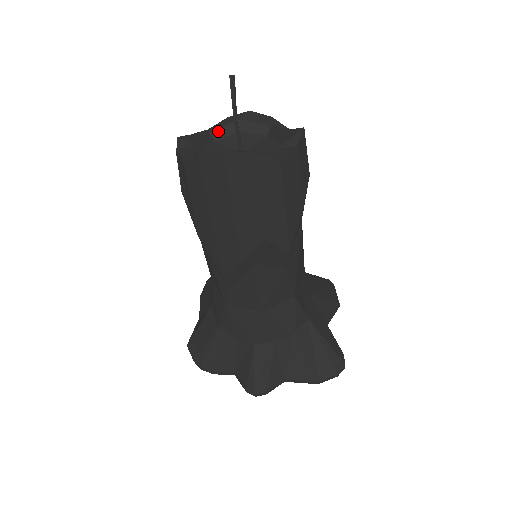
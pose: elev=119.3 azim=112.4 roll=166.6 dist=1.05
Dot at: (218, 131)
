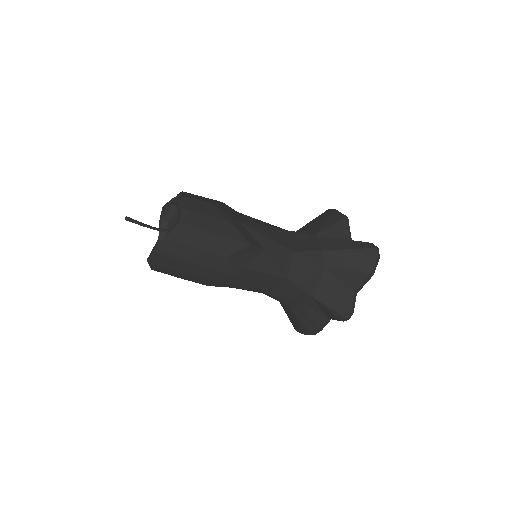
Dot at: (160, 234)
